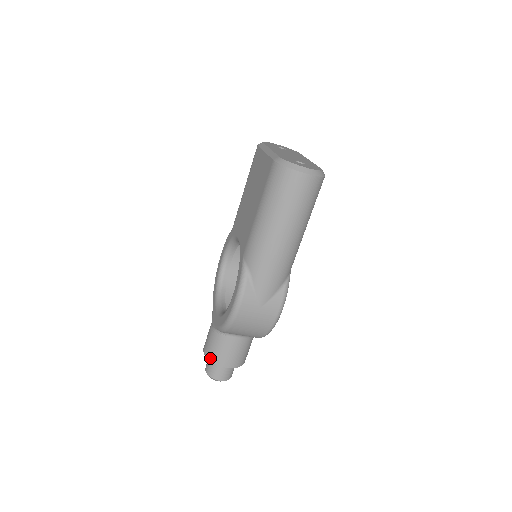
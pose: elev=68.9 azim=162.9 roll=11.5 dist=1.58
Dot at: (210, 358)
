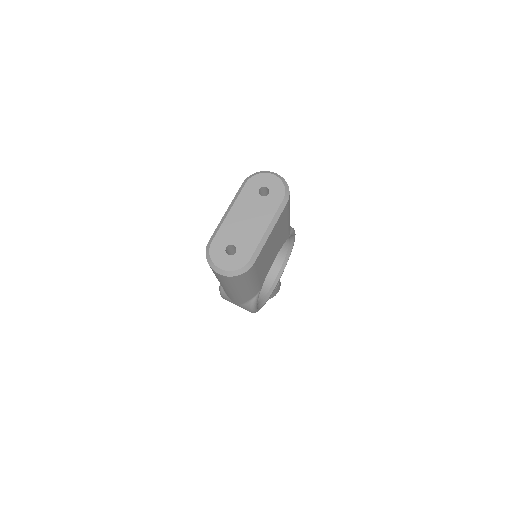
Dot at: occluded
